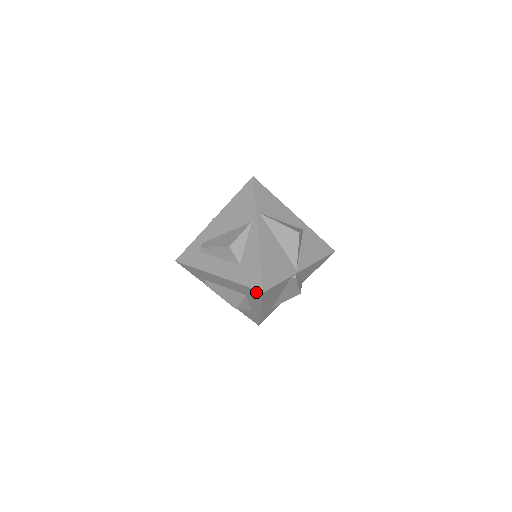
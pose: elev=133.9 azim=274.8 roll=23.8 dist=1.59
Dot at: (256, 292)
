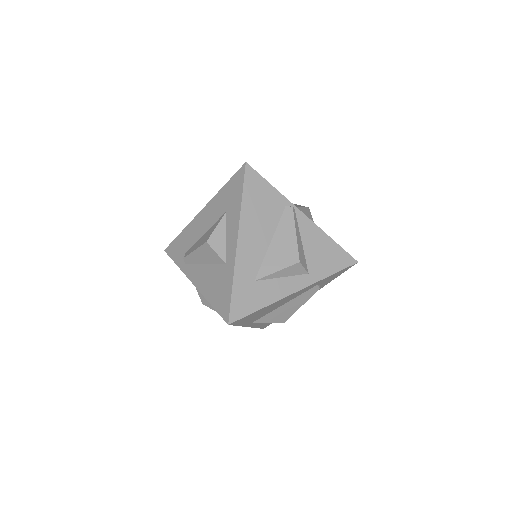
Dot at: (238, 177)
